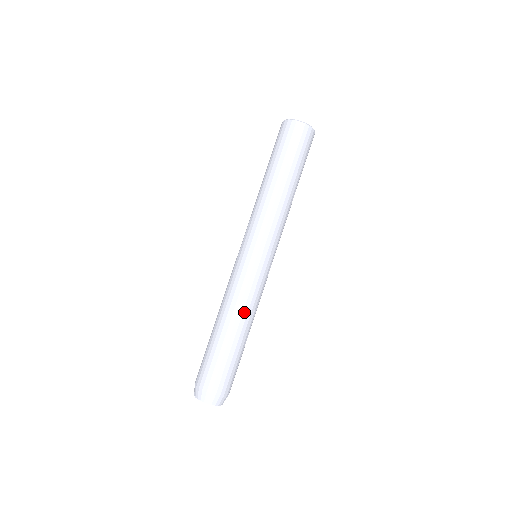
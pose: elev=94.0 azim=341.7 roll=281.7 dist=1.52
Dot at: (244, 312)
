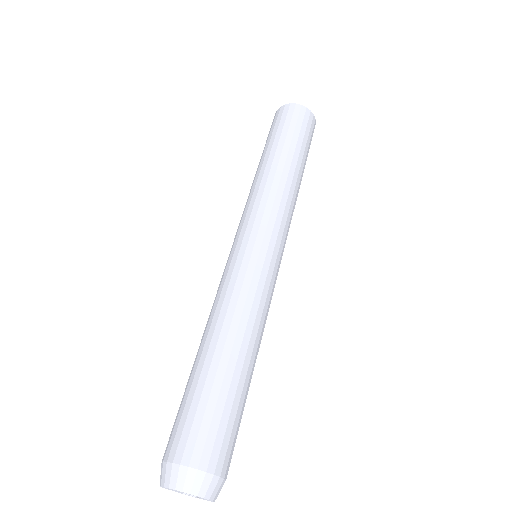
Dot at: (248, 324)
